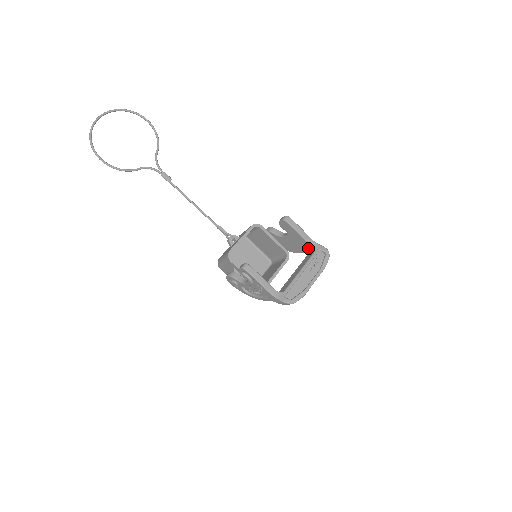
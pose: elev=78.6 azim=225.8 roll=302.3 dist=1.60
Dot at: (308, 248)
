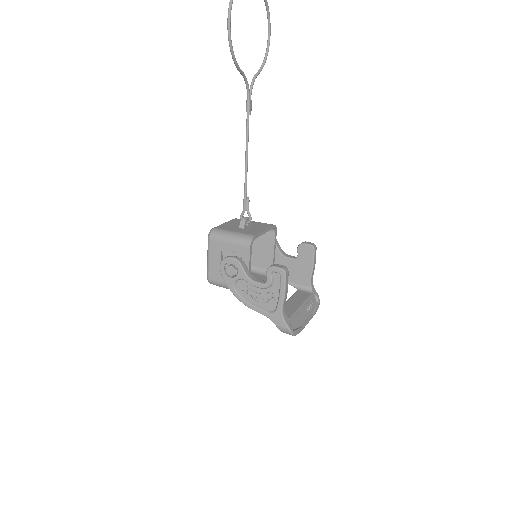
Dot at: (303, 285)
